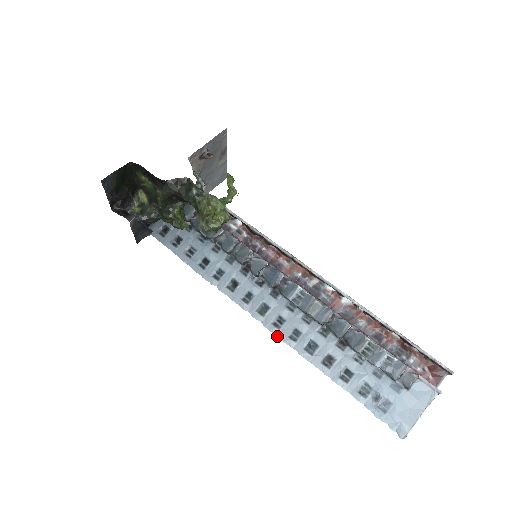
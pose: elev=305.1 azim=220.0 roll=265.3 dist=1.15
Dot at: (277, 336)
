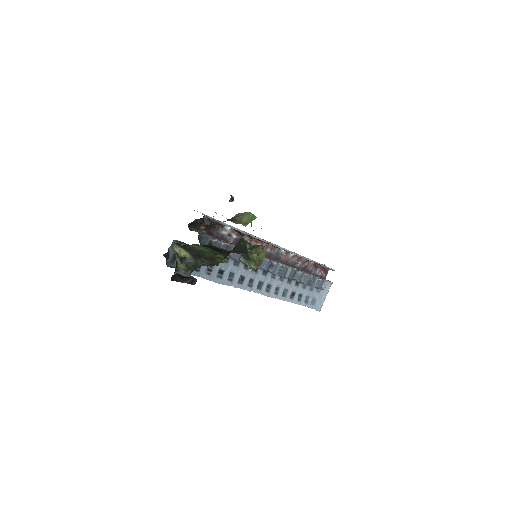
Dot at: occluded
